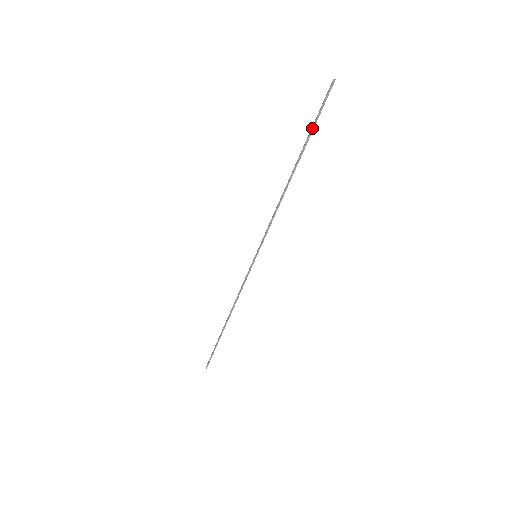
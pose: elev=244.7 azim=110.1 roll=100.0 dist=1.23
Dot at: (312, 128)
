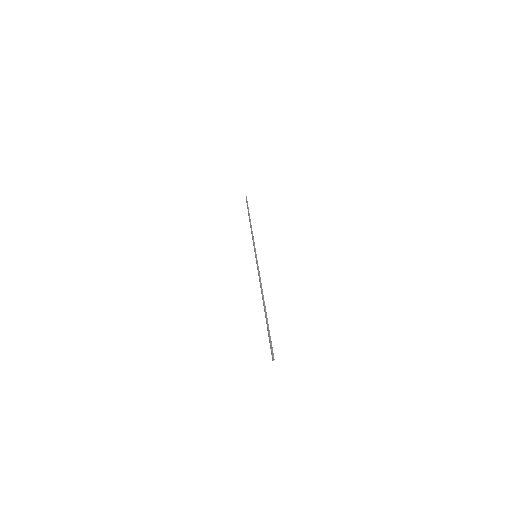
Dot at: (268, 330)
